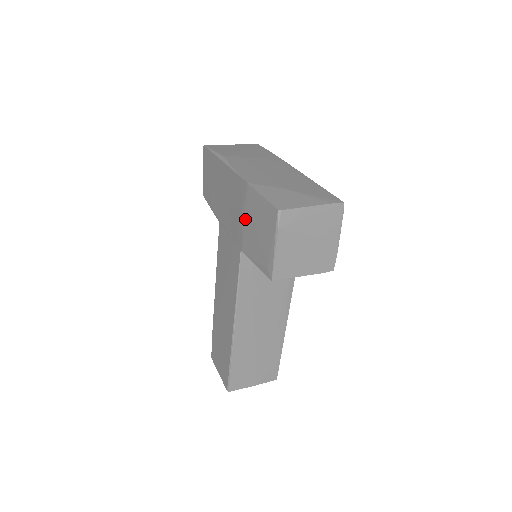
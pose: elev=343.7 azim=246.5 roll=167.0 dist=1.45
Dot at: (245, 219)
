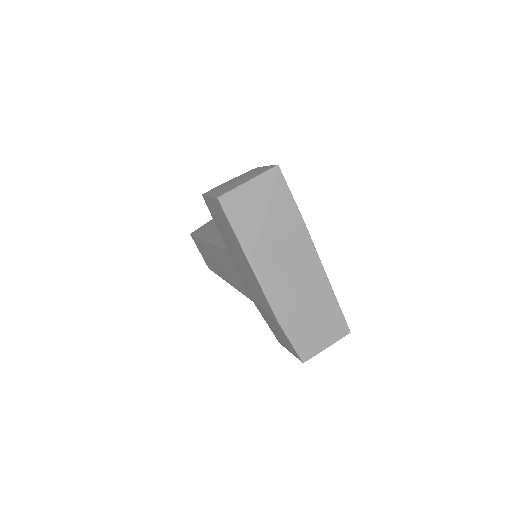
Dot at: (267, 315)
